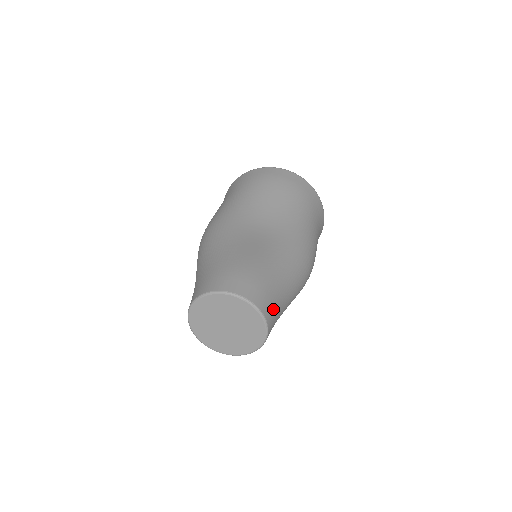
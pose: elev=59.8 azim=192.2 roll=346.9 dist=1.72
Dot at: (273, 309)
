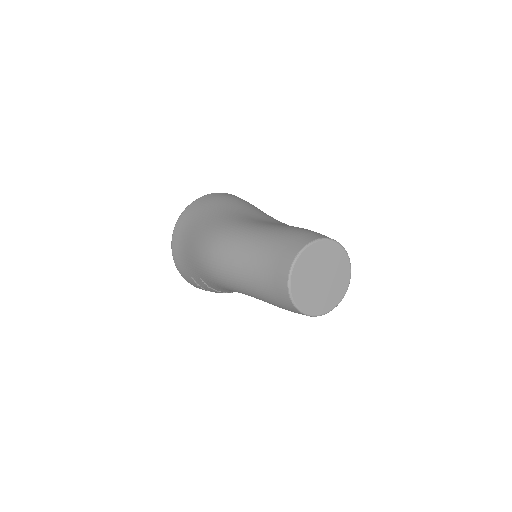
Dot at: occluded
